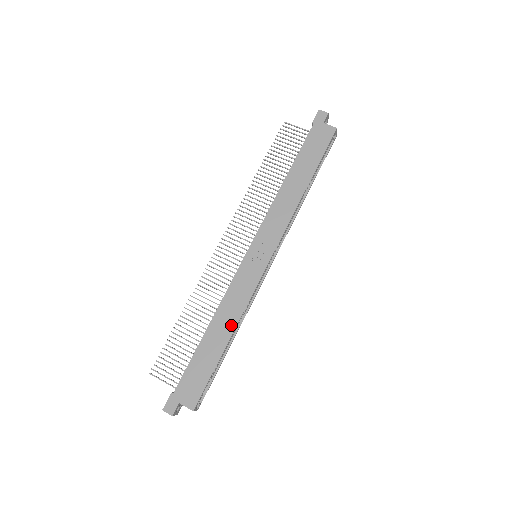
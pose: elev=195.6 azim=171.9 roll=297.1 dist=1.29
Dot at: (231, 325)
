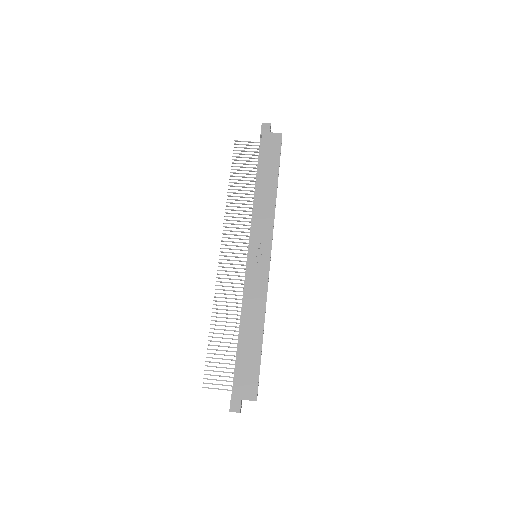
Dot at: (260, 318)
